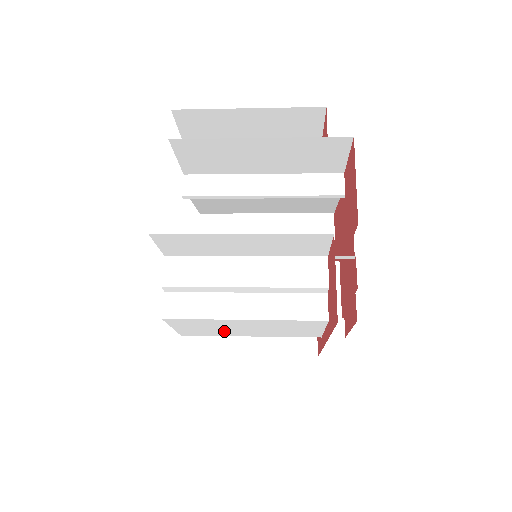
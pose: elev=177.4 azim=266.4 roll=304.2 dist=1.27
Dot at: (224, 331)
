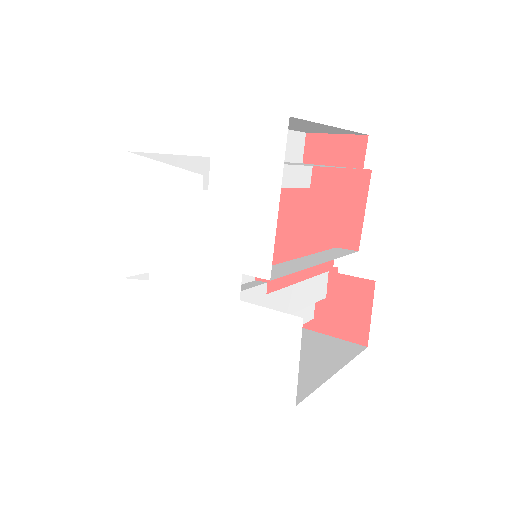
Dot at: occluded
